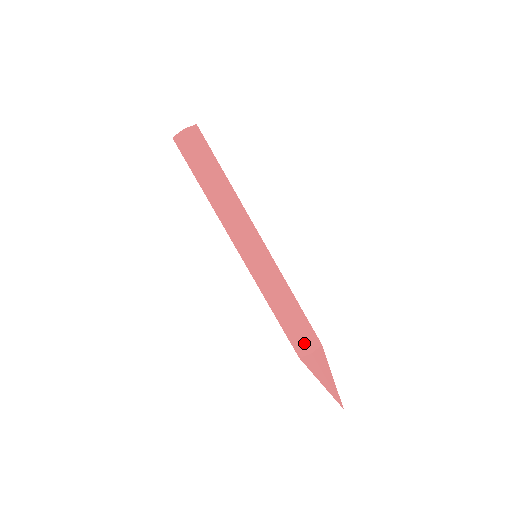
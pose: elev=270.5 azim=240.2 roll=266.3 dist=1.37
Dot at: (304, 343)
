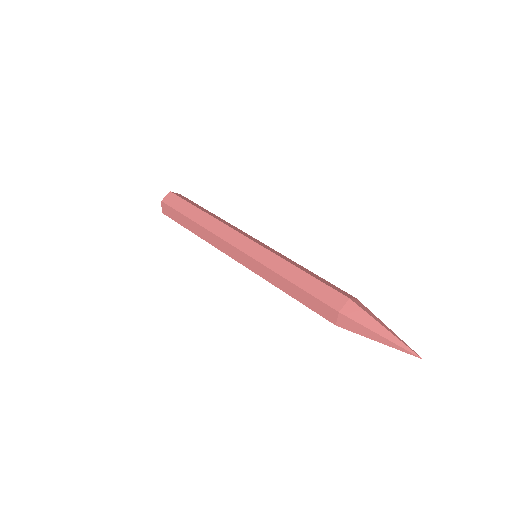
Dot at: (326, 306)
